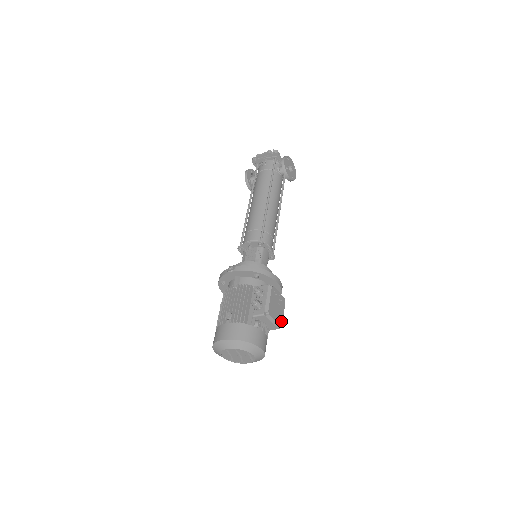
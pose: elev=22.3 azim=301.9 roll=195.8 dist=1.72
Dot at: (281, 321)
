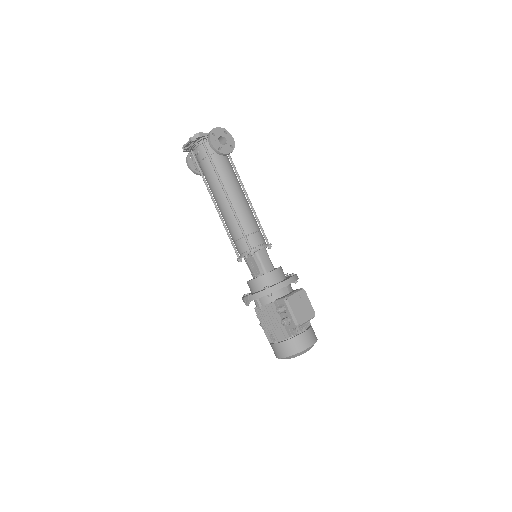
Dot at: (312, 312)
